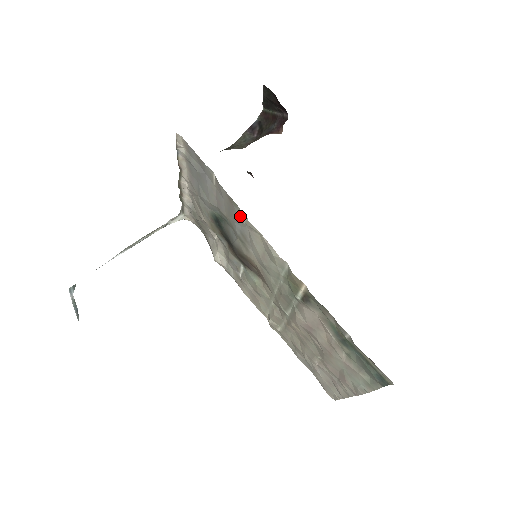
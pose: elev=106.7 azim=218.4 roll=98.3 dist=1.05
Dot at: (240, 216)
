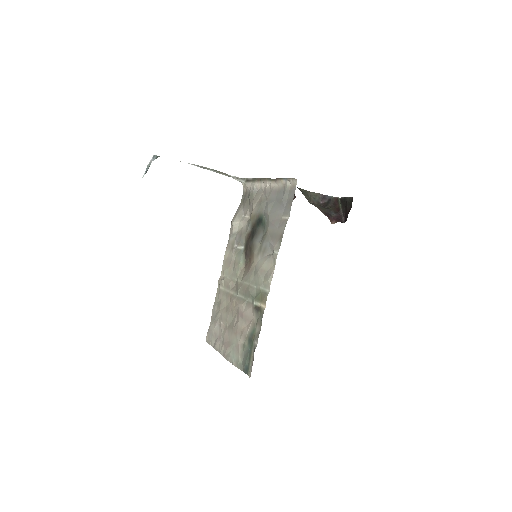
Dot at: (276, 247)
